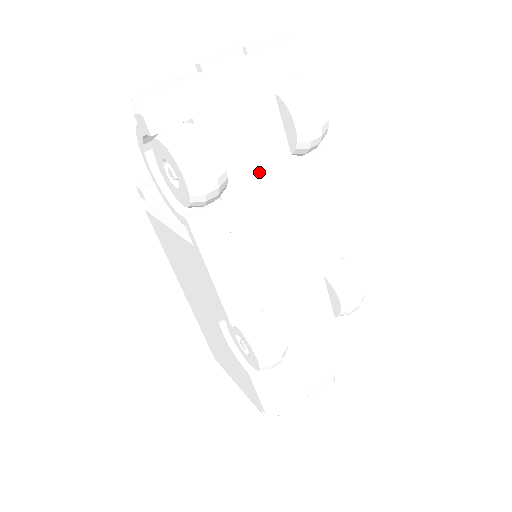
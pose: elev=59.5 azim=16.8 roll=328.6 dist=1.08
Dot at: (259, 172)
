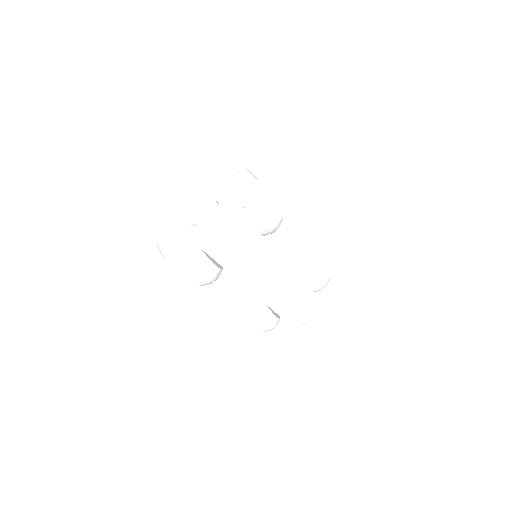
Dot at: (242, 251)
